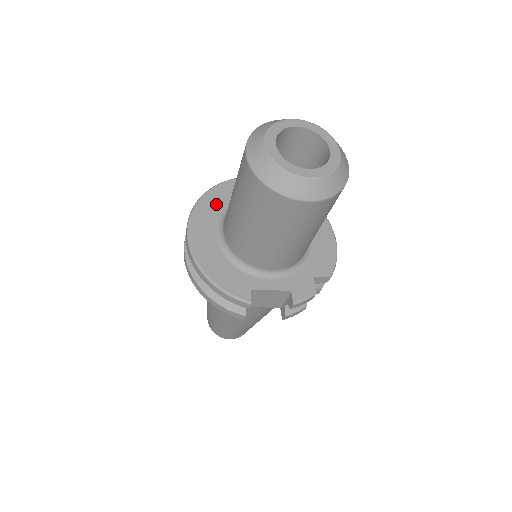
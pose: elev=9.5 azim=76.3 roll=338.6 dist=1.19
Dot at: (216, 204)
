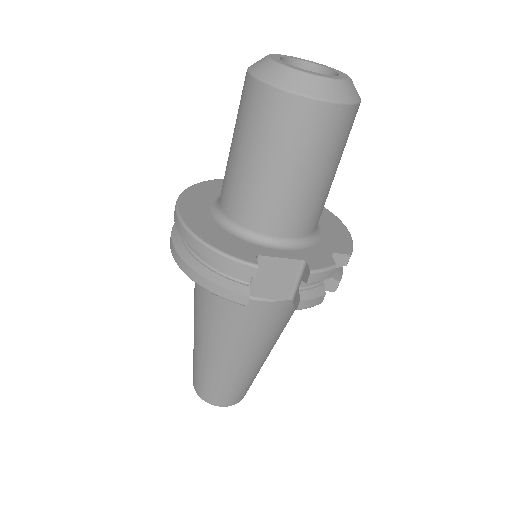
Dot at: (209, 191)
